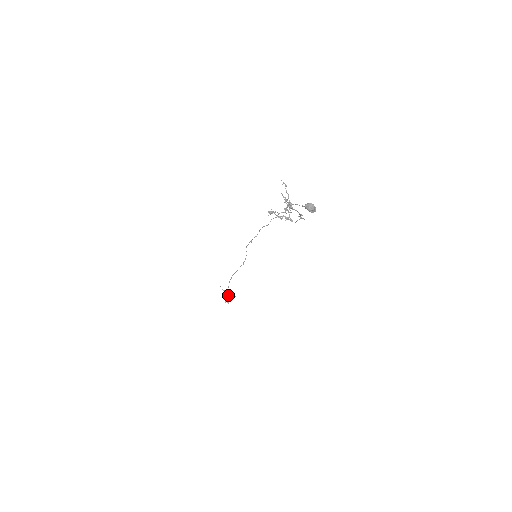
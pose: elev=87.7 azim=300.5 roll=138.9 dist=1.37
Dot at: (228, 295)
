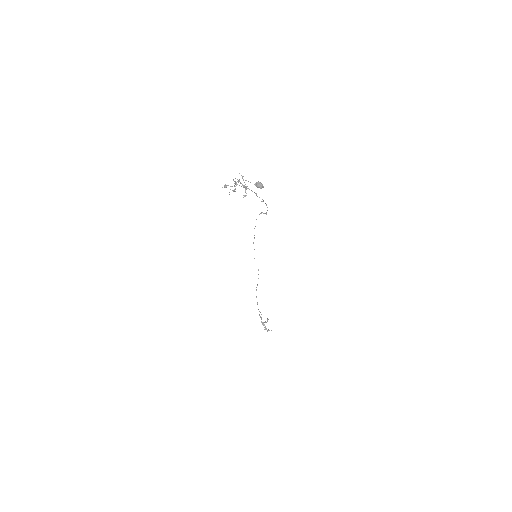
Dot at: (261, 317)
